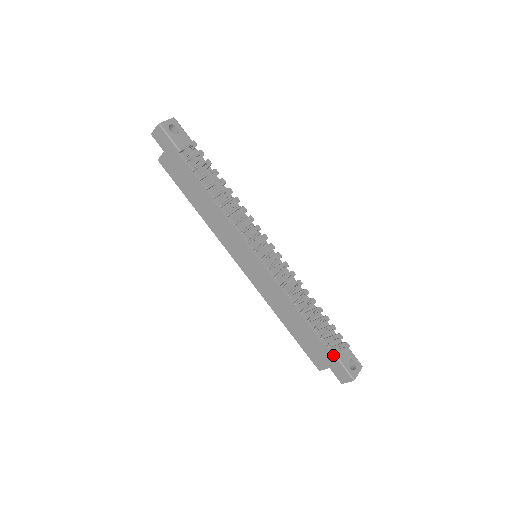
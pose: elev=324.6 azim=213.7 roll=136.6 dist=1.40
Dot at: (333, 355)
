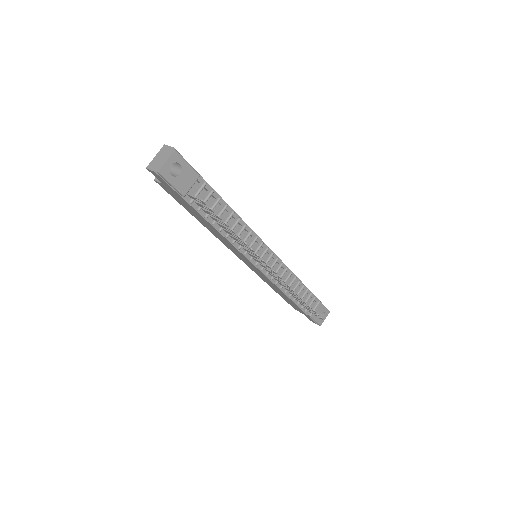
Dot at: (308, 315)
